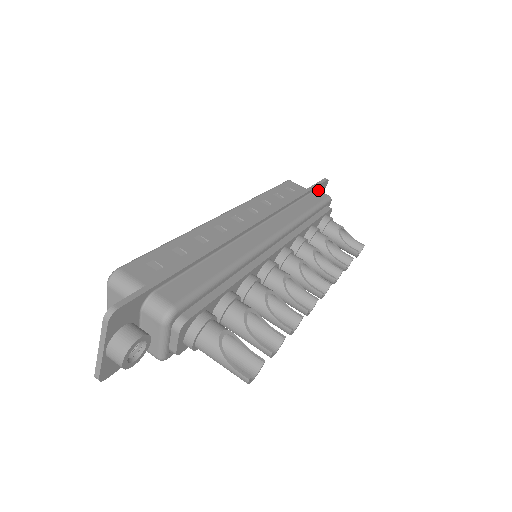
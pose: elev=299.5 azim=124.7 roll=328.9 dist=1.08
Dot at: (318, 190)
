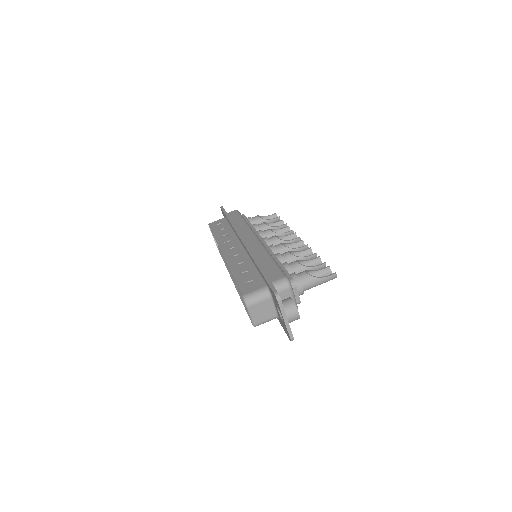
Dot at: (228, 213)
